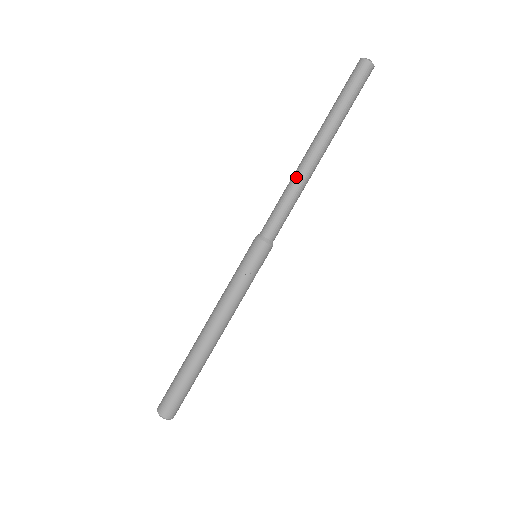
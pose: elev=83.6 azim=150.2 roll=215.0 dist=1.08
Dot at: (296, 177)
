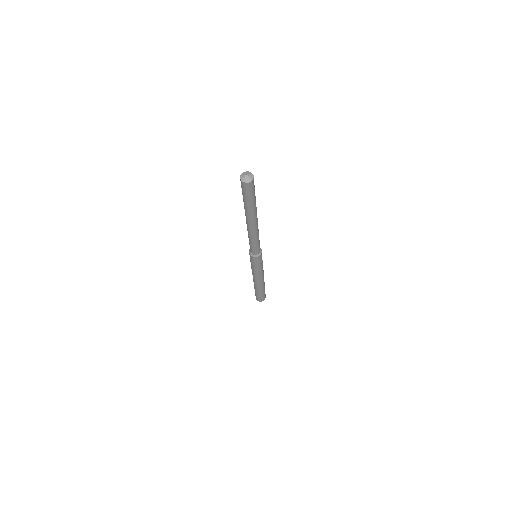
Dot at: (252, 235)
